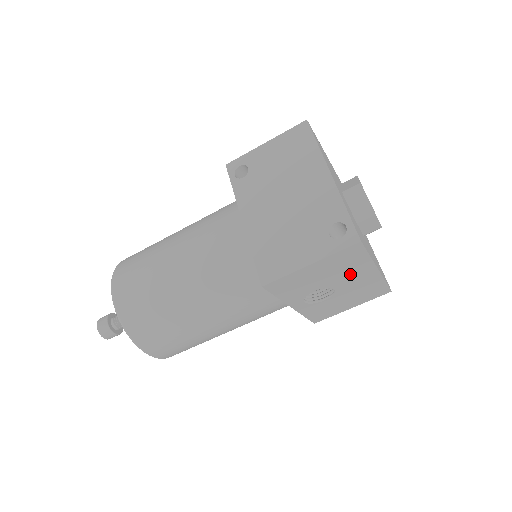
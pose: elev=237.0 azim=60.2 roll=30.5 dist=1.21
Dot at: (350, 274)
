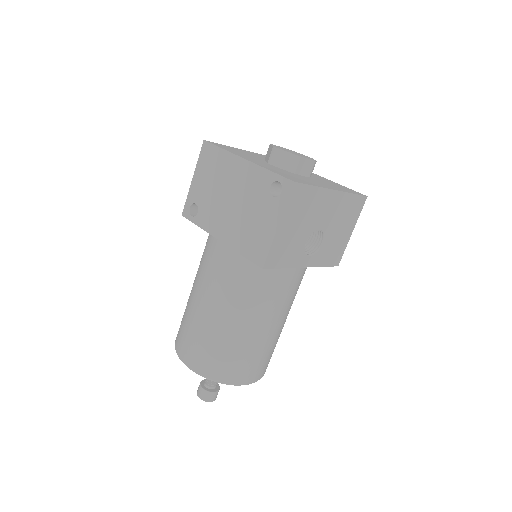
Dot at: (317, 210)
